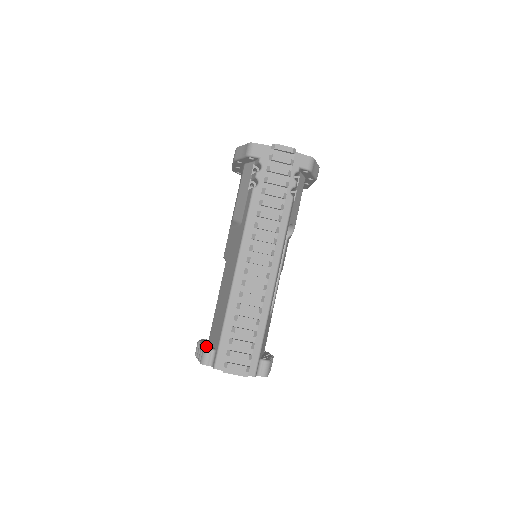
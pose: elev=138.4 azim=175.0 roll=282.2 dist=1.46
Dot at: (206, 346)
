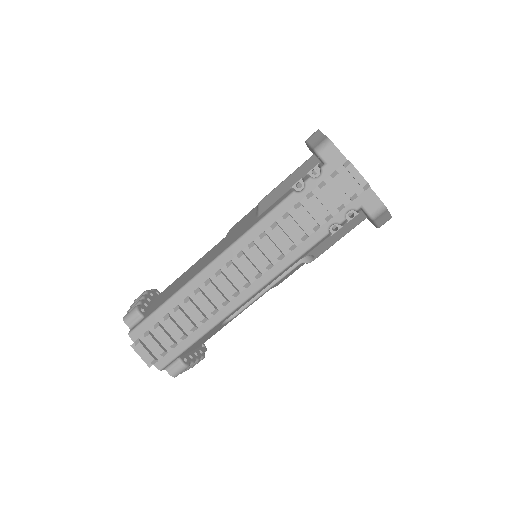
Dot at: (140, 306)
